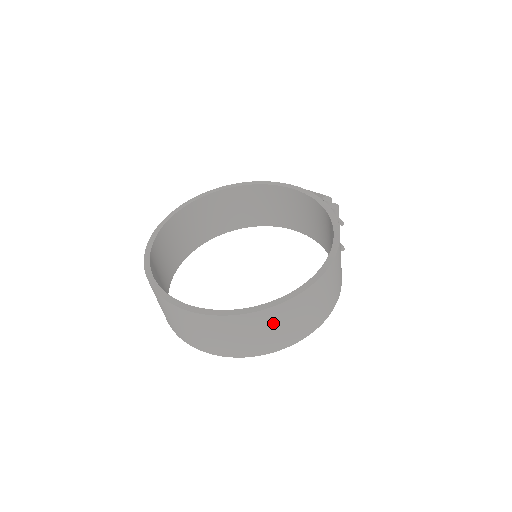
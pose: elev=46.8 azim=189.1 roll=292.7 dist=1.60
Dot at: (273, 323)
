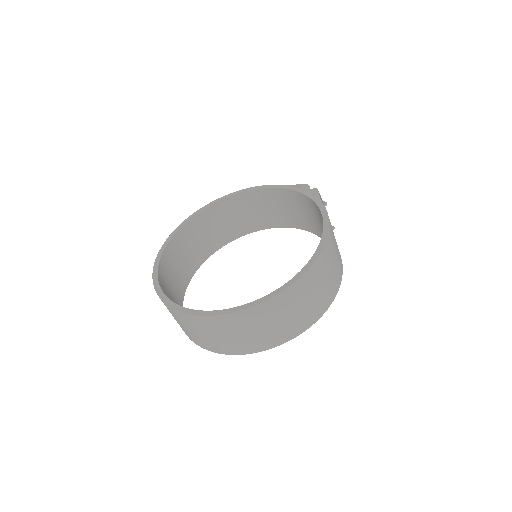
Dot at: (291, 305)
